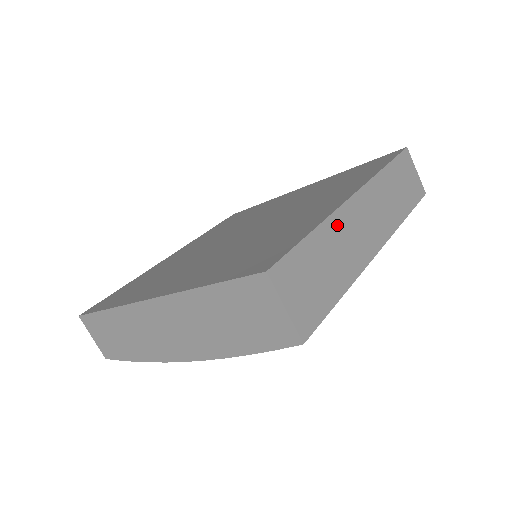
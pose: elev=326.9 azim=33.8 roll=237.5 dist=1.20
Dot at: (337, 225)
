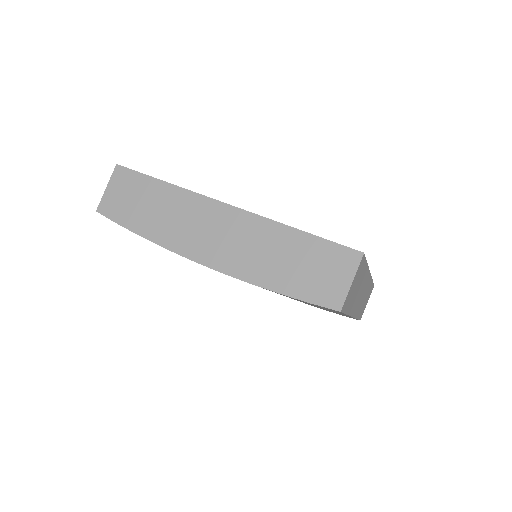
Dot at: (365, 277)
